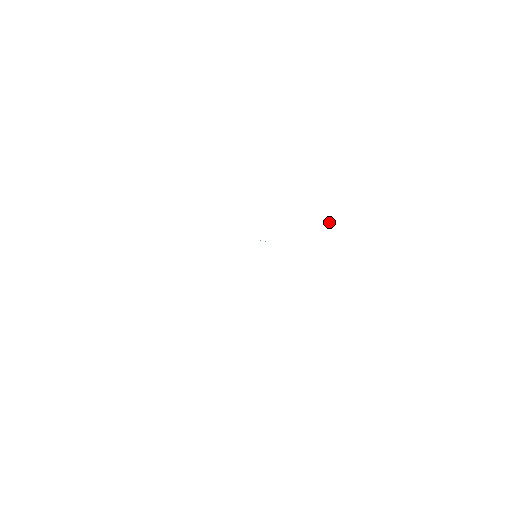
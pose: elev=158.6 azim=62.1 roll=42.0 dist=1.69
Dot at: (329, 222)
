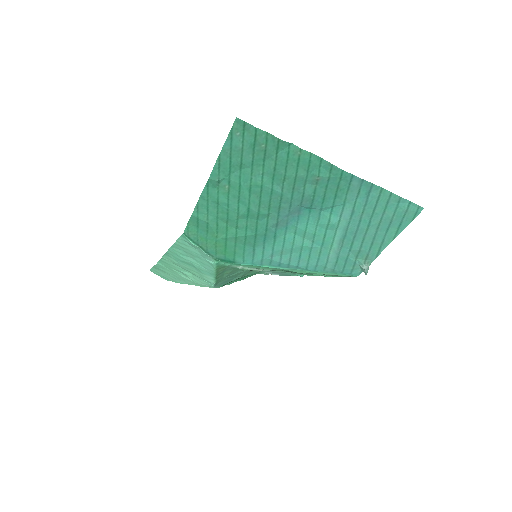
Dot at: (364, 272)
